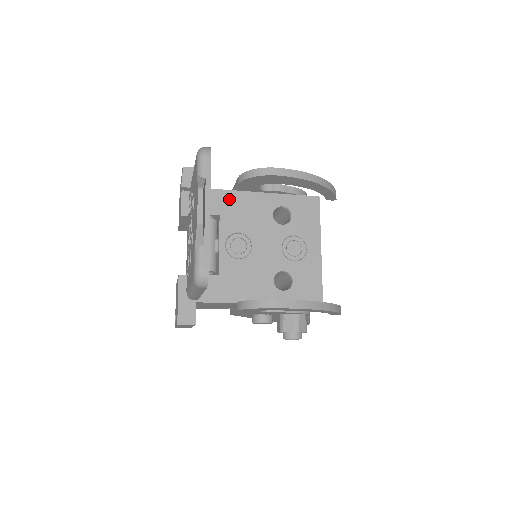
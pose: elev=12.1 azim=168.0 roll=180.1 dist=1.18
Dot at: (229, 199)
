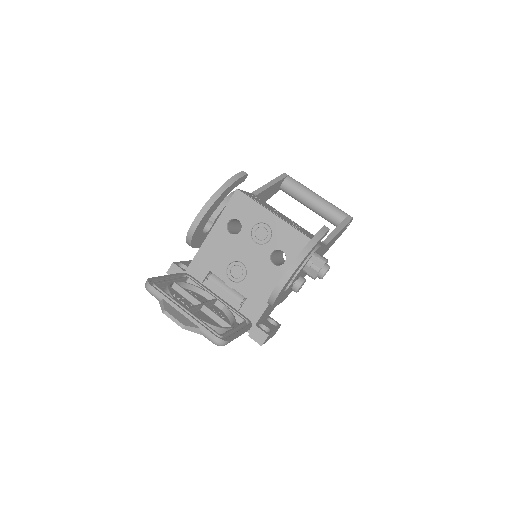
Dot at: (203, 257)
